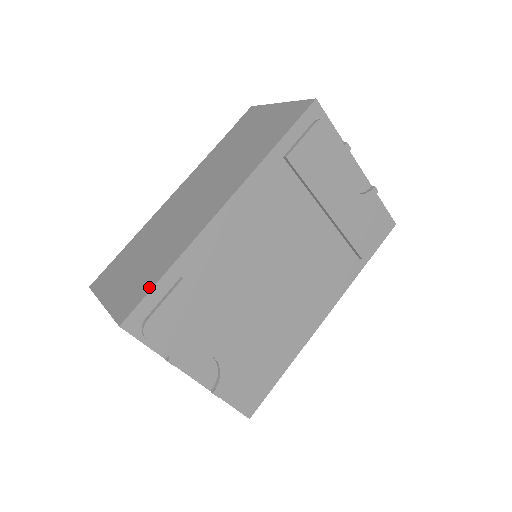
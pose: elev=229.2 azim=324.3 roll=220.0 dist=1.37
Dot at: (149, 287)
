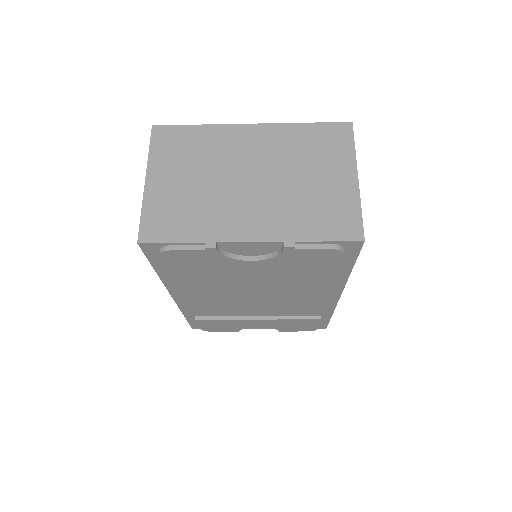
Dot at: occluded
